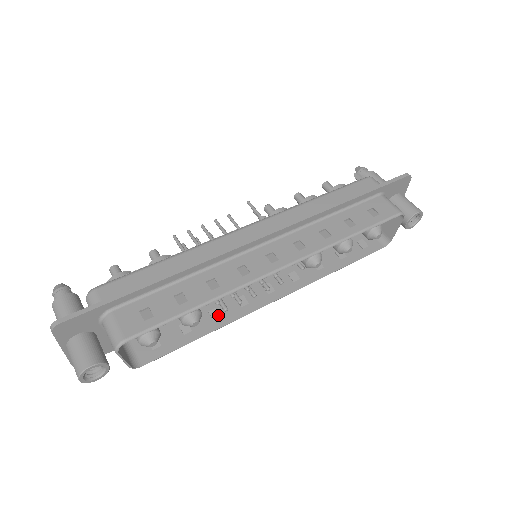
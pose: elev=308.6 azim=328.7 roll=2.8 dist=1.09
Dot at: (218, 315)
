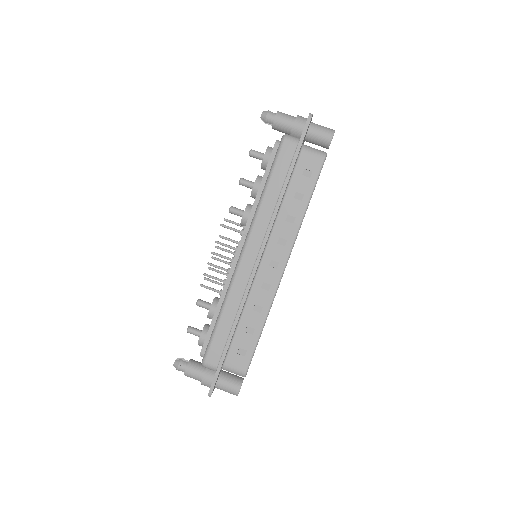
Dot at: occluded
